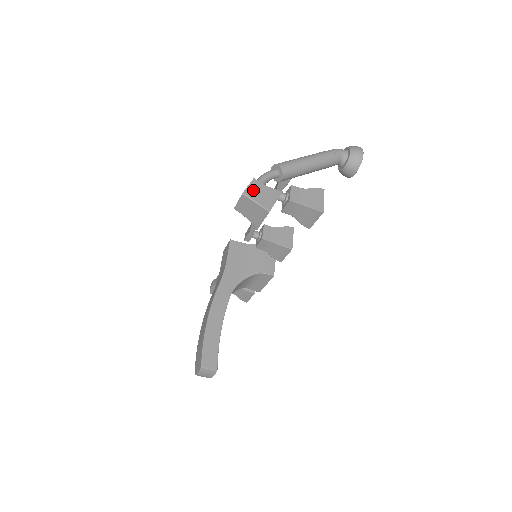
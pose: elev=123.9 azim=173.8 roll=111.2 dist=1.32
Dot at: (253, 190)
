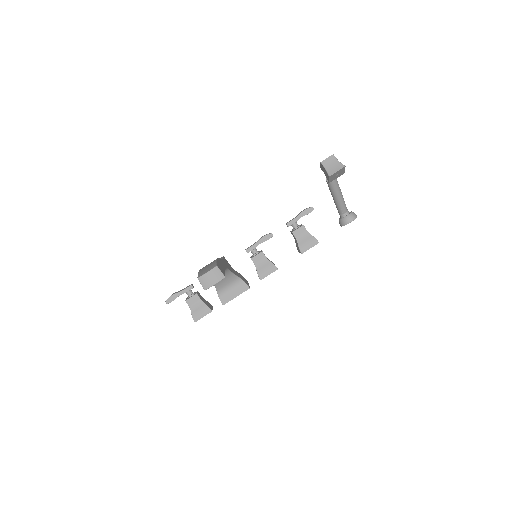
Dot at: occluded
